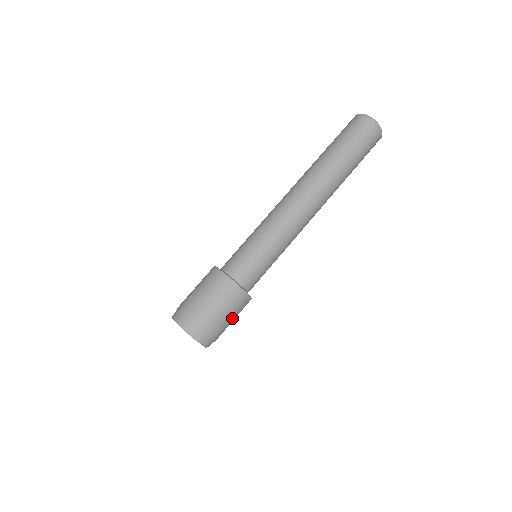
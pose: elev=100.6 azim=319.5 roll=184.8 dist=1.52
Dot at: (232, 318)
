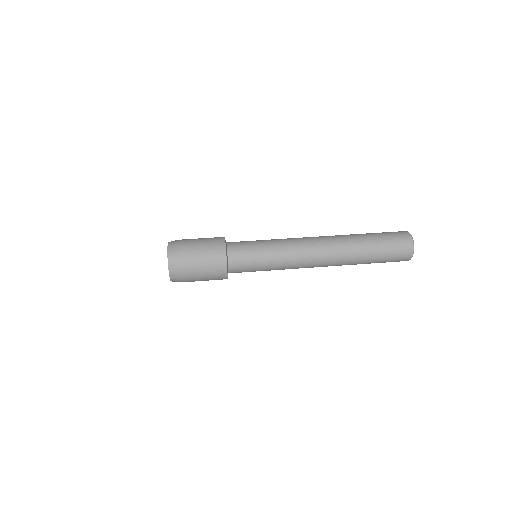
Dot at: (202, 253)
